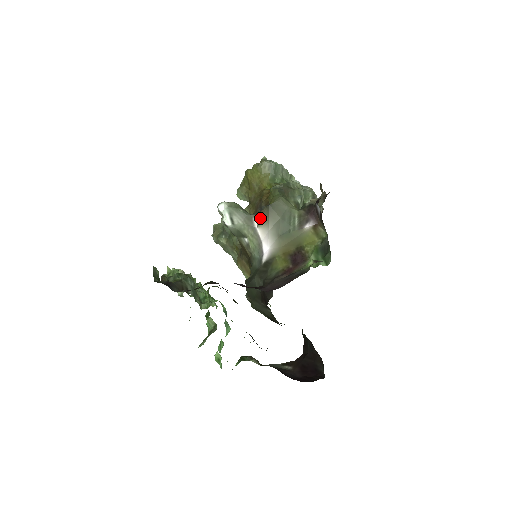
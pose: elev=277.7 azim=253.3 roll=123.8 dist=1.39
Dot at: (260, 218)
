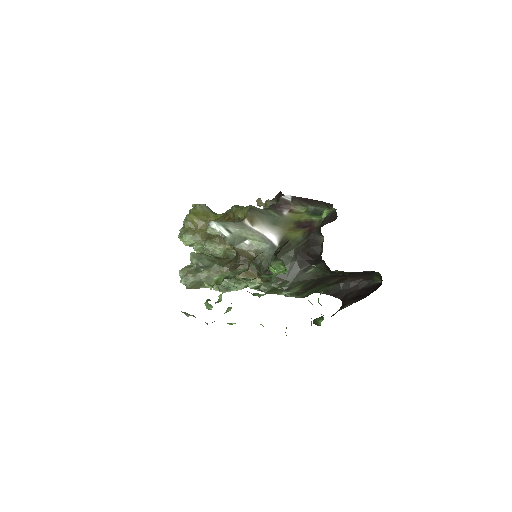
Dot at: (250, 220)
